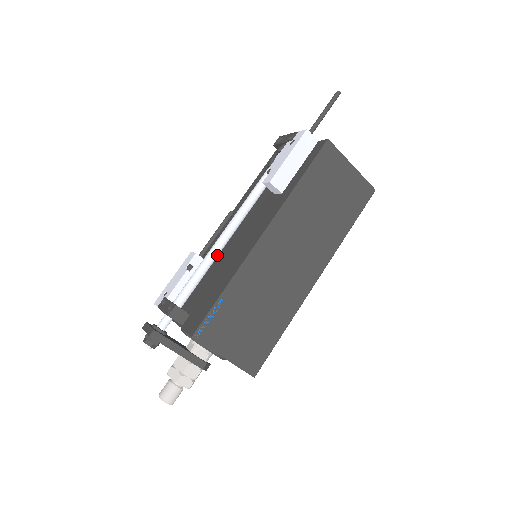
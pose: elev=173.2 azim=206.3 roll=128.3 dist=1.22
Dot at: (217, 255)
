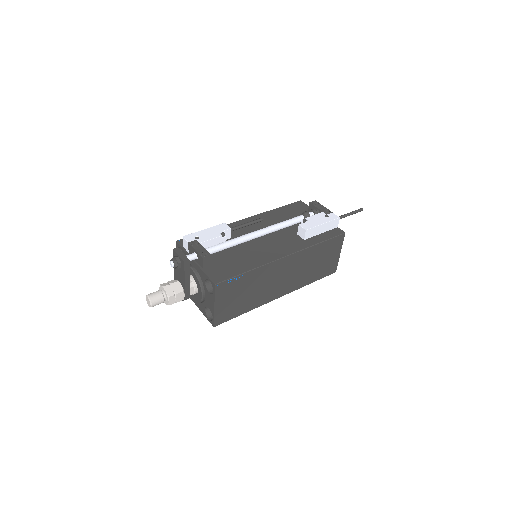
Dot at: occluded
